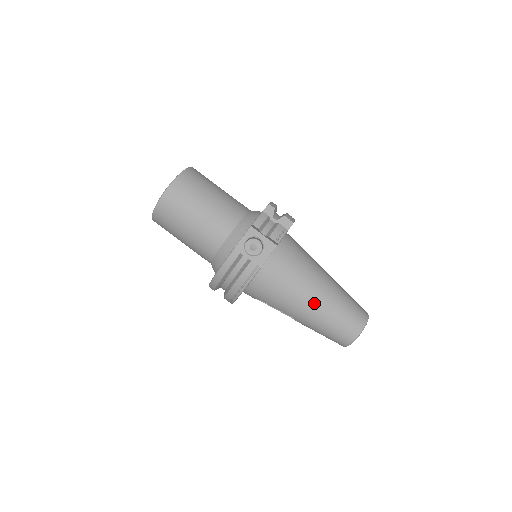
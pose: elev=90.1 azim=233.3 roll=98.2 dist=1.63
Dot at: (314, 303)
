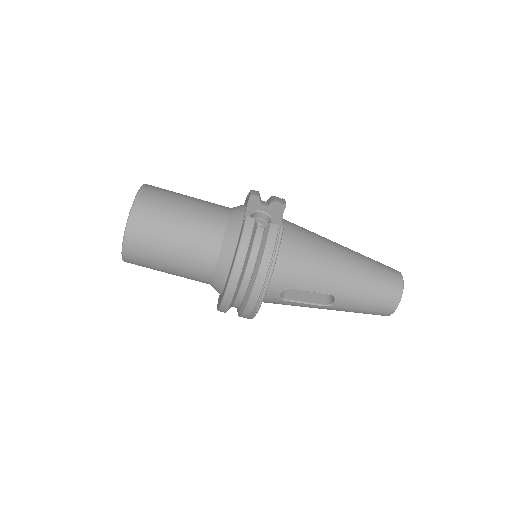
Dot at: (347, 262)
